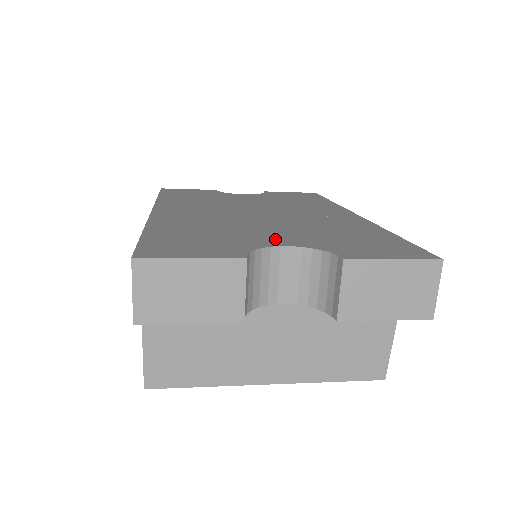
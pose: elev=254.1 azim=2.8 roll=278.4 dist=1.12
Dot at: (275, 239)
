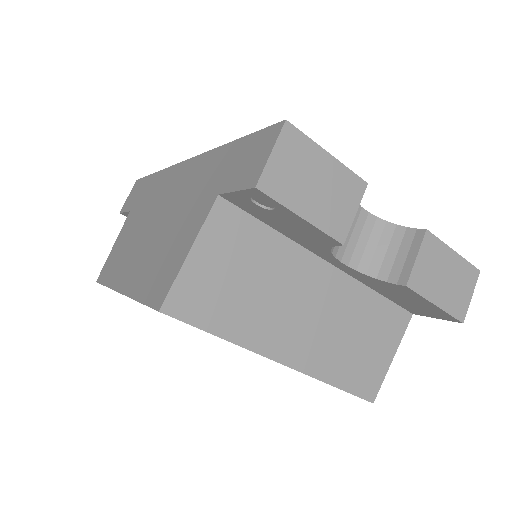
Dot at: occluded
